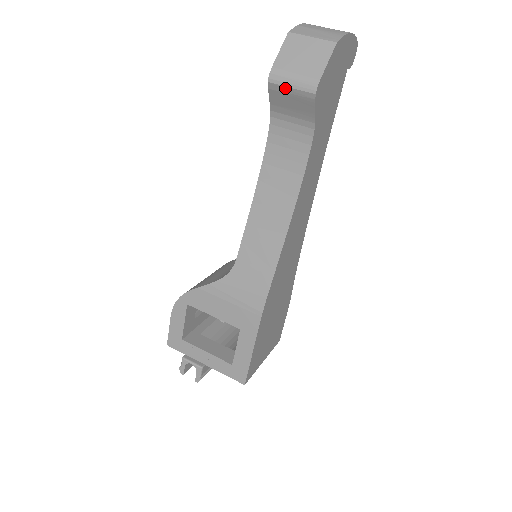
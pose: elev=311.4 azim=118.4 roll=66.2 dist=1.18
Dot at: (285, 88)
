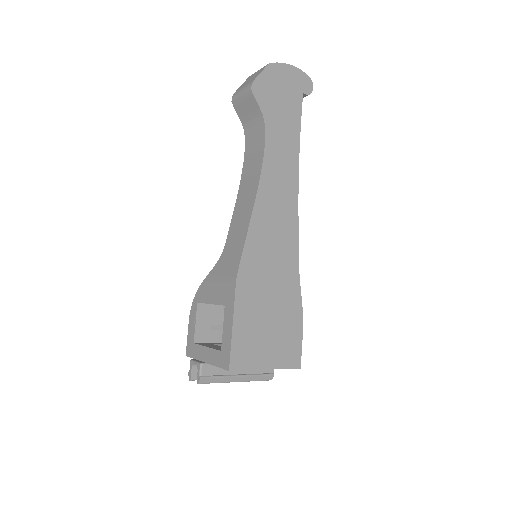
Dot at: (239, 98)
